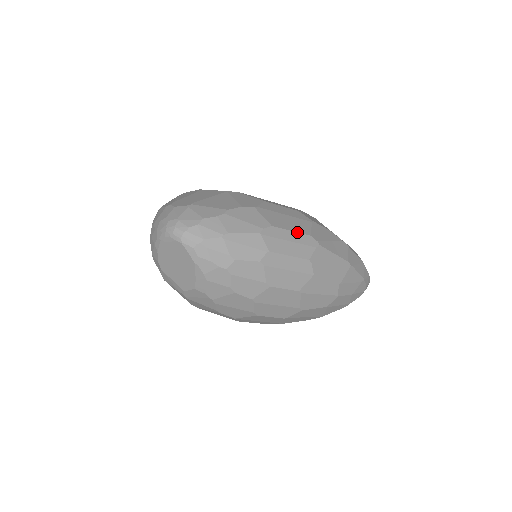
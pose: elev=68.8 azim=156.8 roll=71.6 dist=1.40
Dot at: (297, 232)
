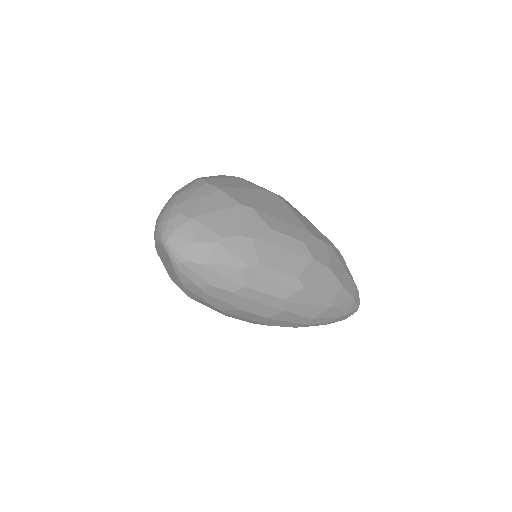
Dot at: (284, 273)
